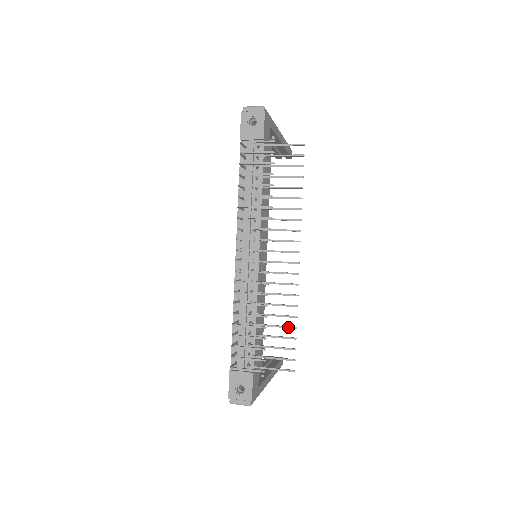
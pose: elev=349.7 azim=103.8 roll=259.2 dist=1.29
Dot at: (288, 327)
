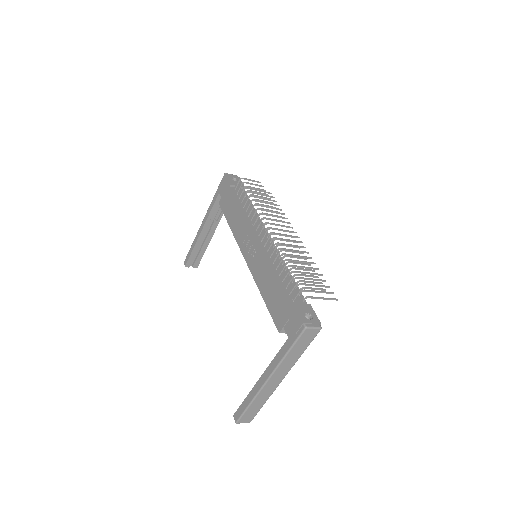
Dot at: (318, 274)
